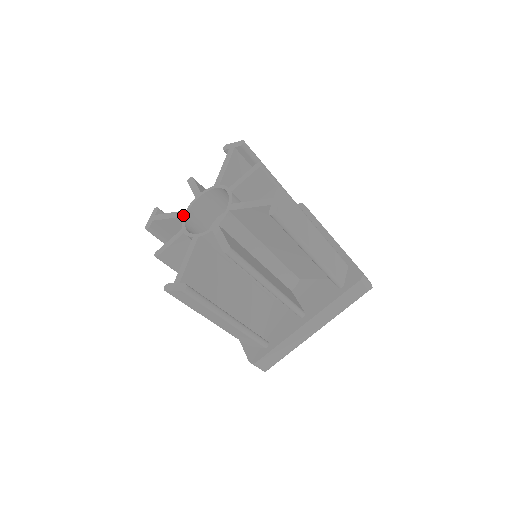
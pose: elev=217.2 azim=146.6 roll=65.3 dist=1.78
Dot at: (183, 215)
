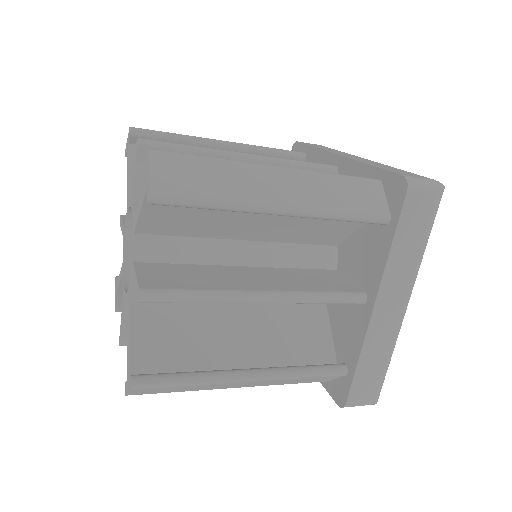
Dot at: (122, 272)
